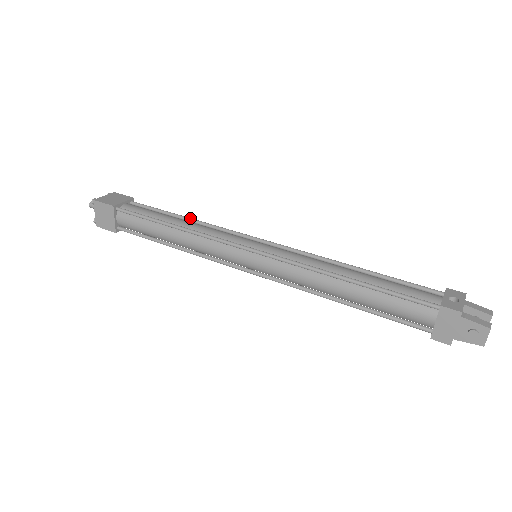
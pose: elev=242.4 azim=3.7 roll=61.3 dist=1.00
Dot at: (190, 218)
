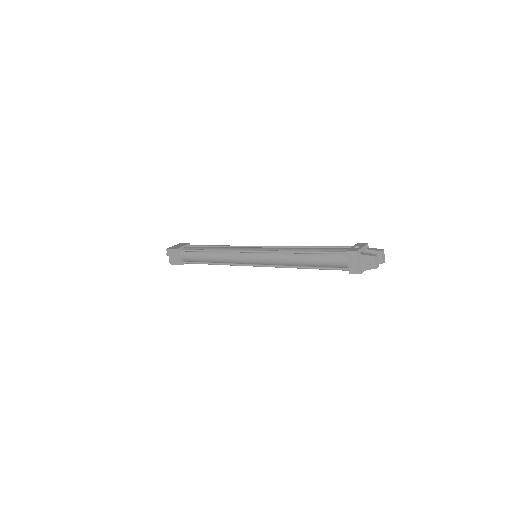
Dot at: (220, 245)
